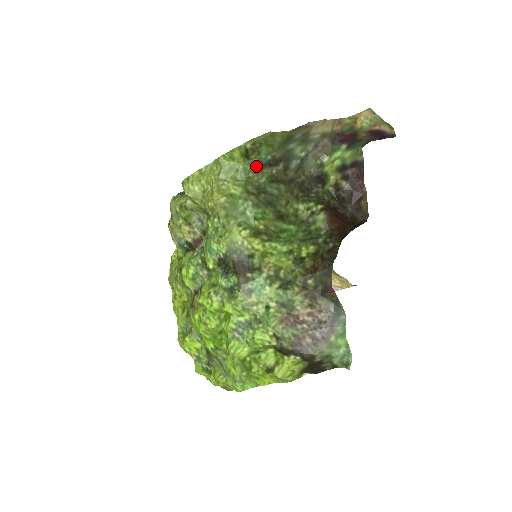
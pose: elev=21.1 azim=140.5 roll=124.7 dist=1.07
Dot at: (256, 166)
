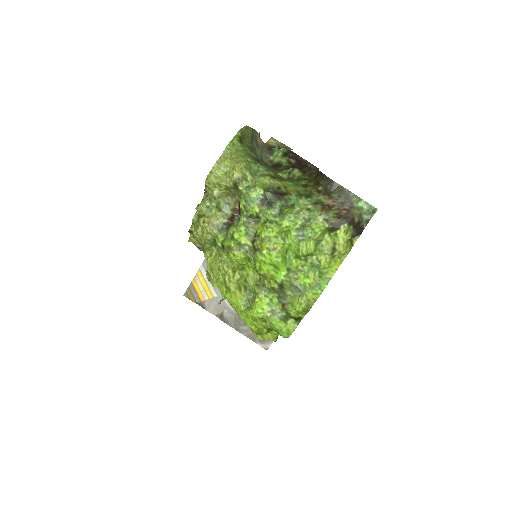
Dot at: (248, 148)
